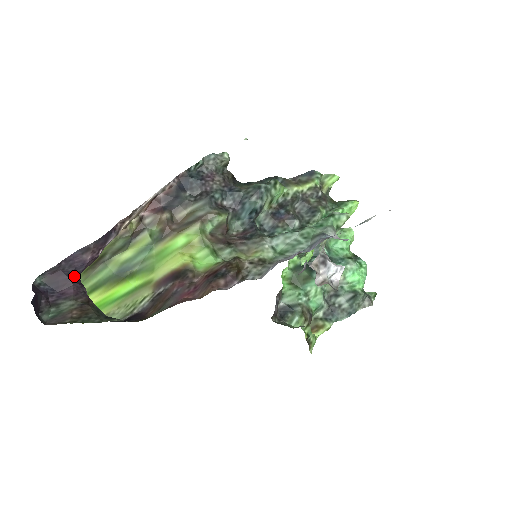
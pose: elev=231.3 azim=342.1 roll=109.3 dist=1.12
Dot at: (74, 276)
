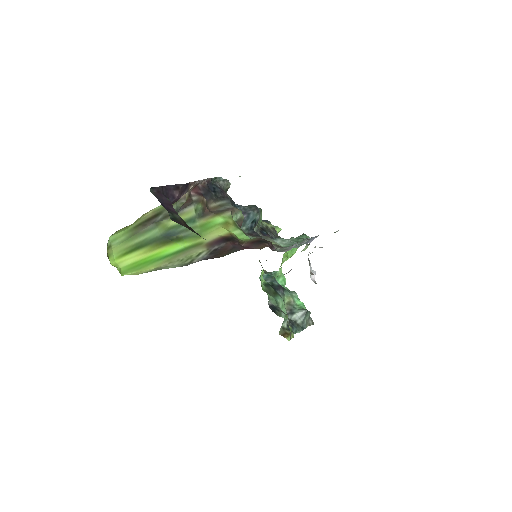
Dot at: (170, 203)
